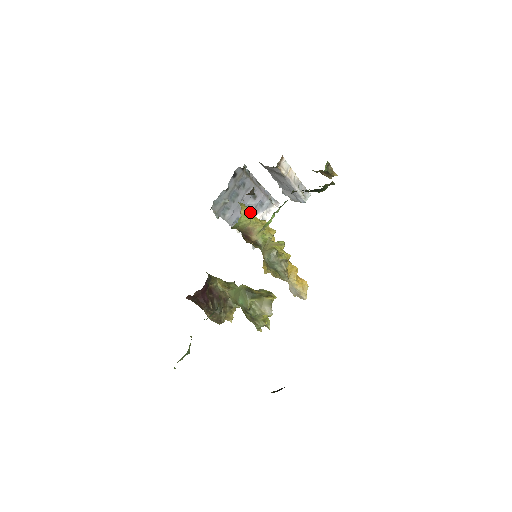
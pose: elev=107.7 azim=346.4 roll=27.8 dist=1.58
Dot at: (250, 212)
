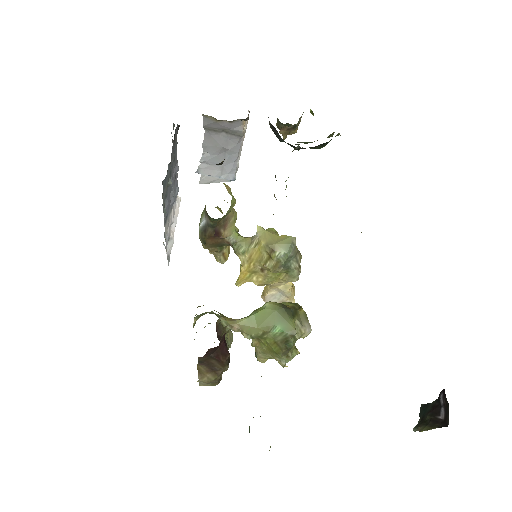
Dot at: (230, 190)
